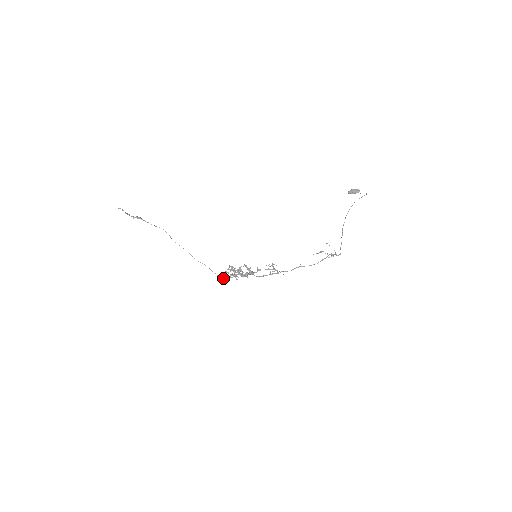
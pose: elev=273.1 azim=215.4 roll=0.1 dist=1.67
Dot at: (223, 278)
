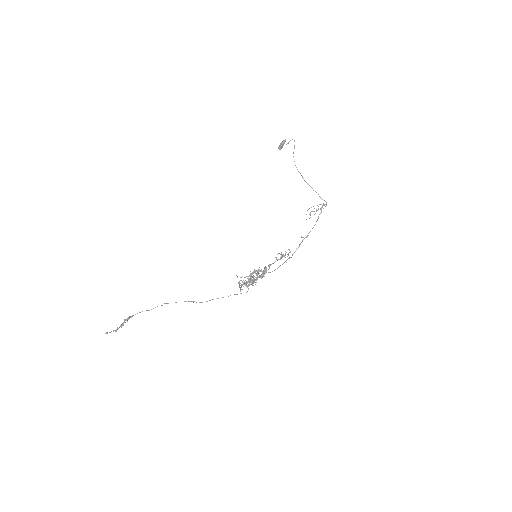
Dot at: occluded
